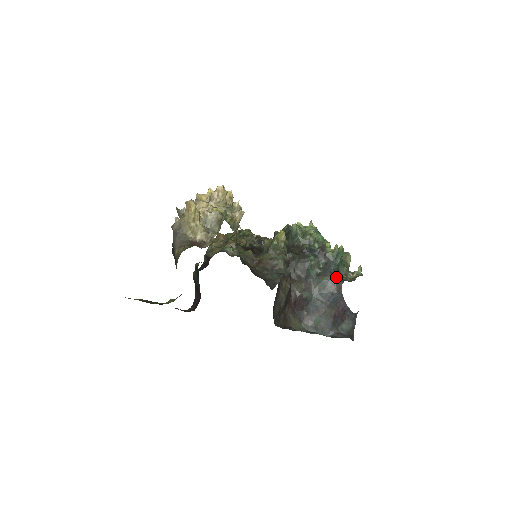
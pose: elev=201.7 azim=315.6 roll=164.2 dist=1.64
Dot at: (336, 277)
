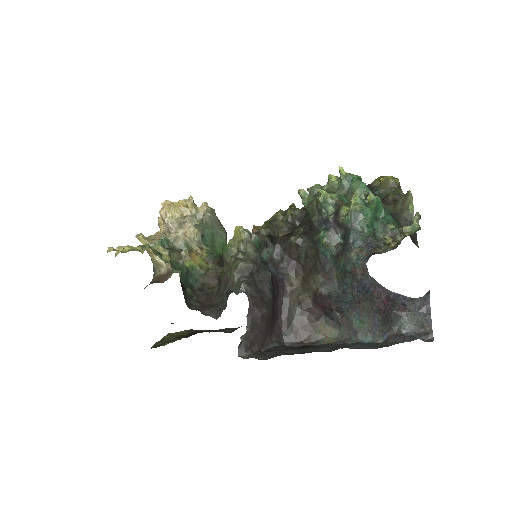
Dot at: (353, 255)
